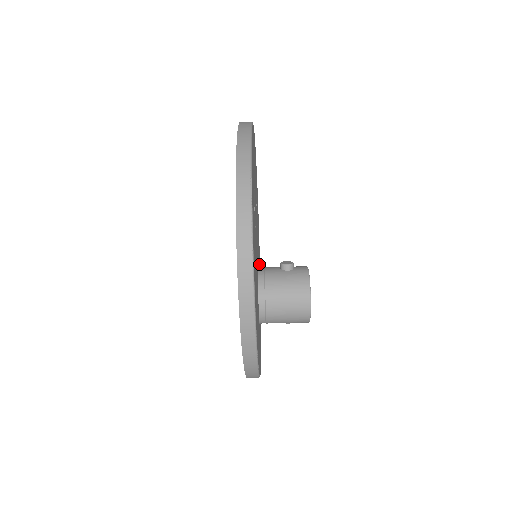
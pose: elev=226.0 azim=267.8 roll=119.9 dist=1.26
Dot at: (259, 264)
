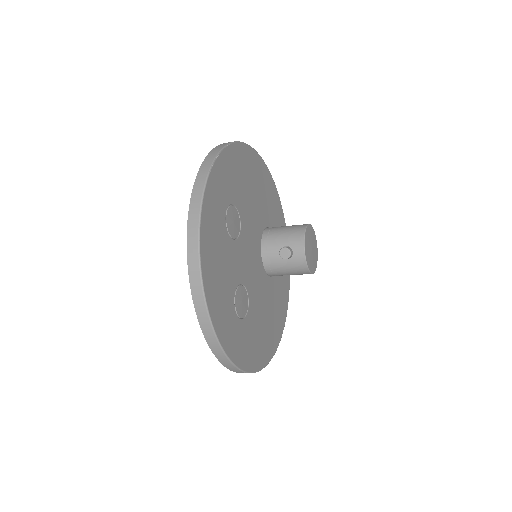
Dot at: (259, 183)
